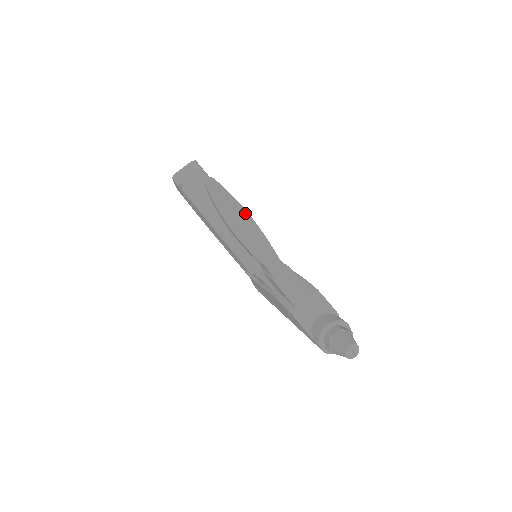
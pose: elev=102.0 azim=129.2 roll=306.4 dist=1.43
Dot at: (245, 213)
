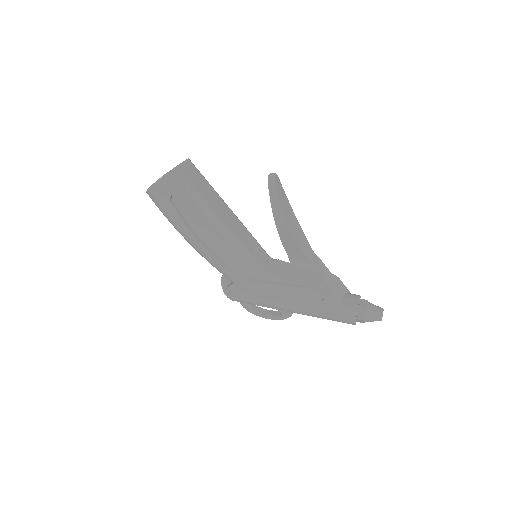
Dot at: (291, 209)
